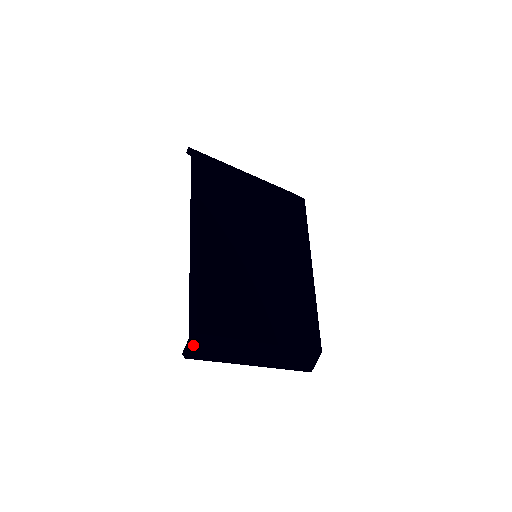
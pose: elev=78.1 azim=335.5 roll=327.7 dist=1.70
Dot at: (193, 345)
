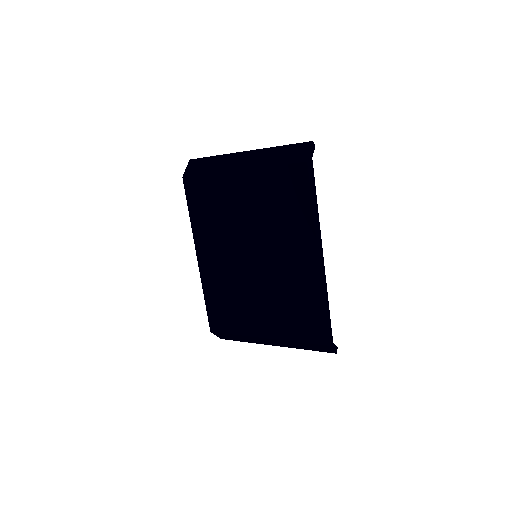
Dot at: (217, 335)
